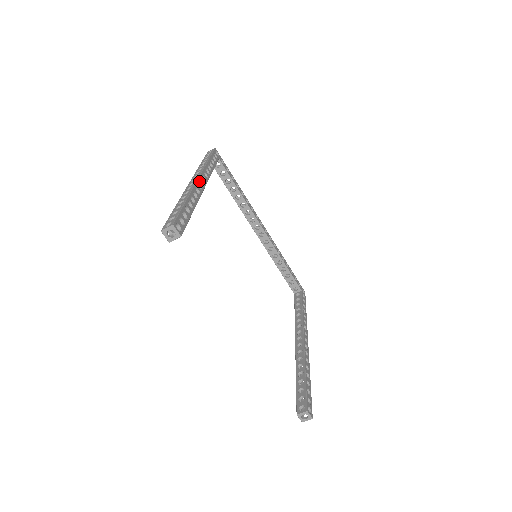
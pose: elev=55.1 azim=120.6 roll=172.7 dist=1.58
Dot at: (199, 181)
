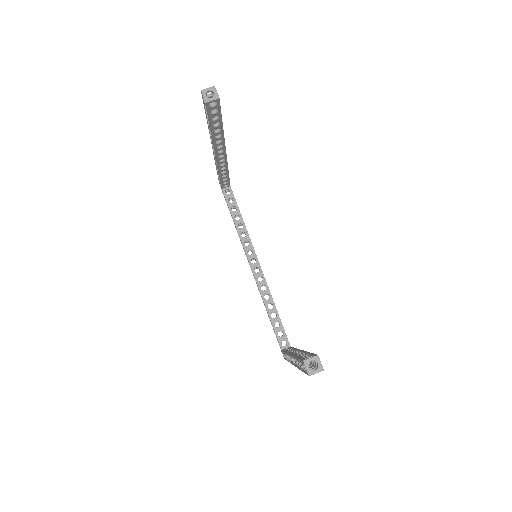
Dot at: occluded
